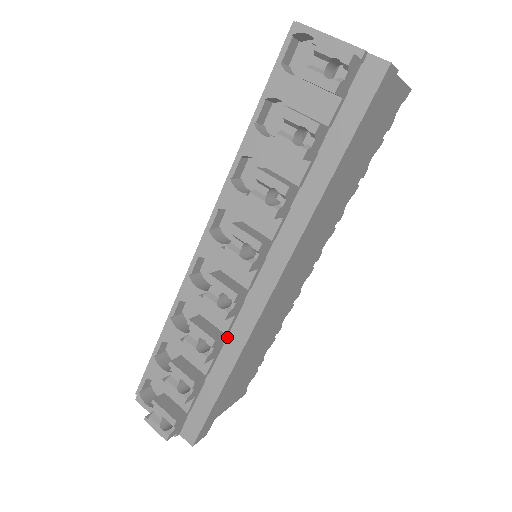
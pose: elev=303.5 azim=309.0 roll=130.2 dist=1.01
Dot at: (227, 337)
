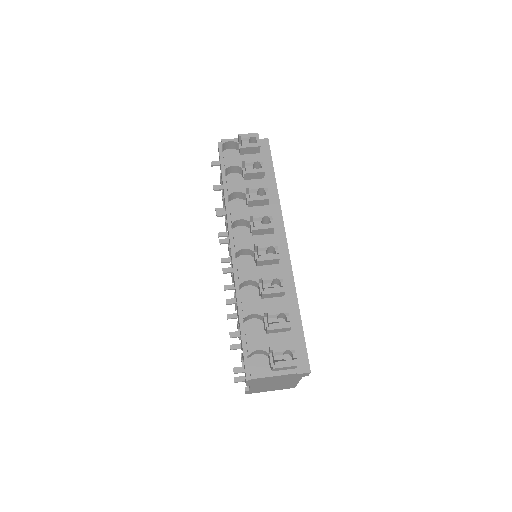
Dot at: occluded
